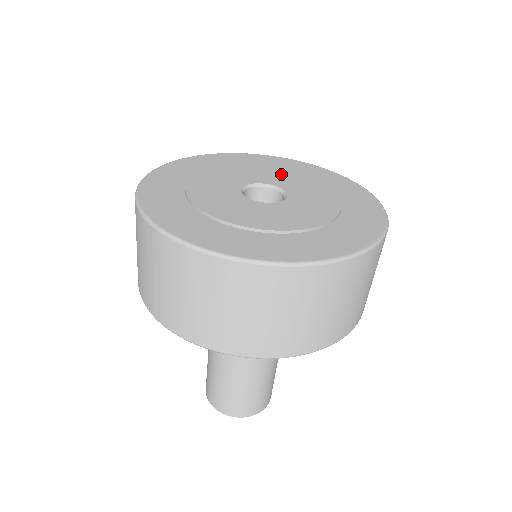
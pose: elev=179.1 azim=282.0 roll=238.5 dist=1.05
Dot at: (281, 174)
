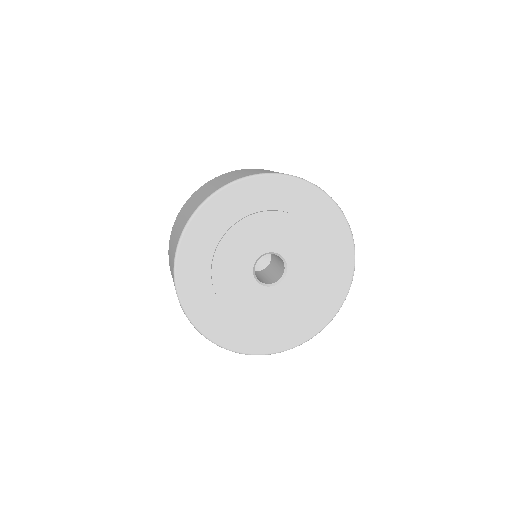
Dot at: (283, 227)
